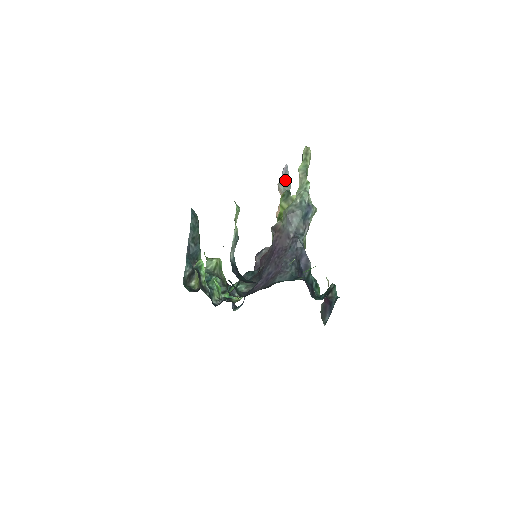
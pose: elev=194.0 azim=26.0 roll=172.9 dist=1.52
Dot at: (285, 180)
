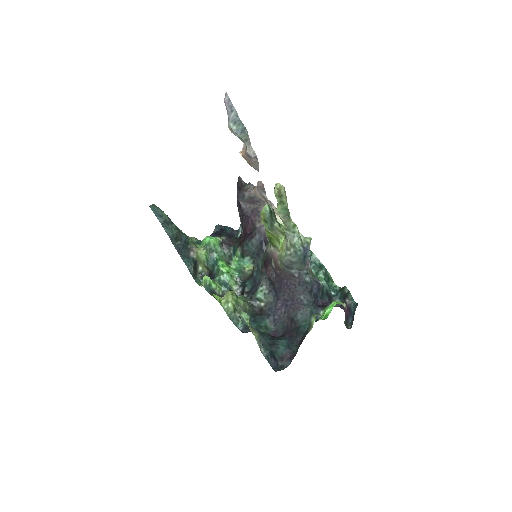
Dot at: (236, 124)
